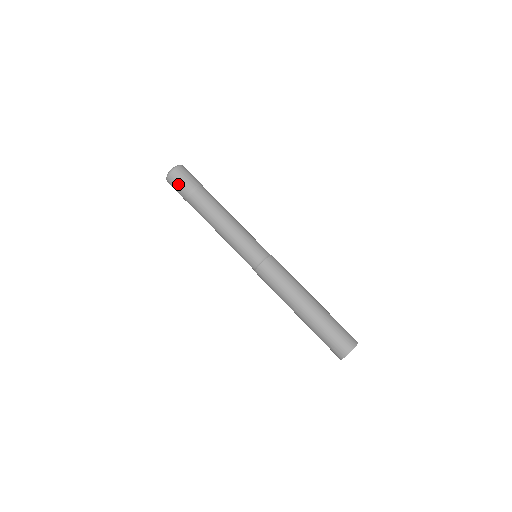
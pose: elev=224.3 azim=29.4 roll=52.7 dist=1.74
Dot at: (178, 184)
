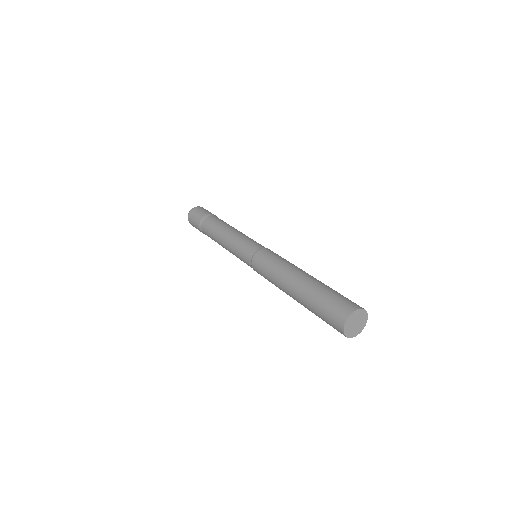
Dot at: (193, 221)
